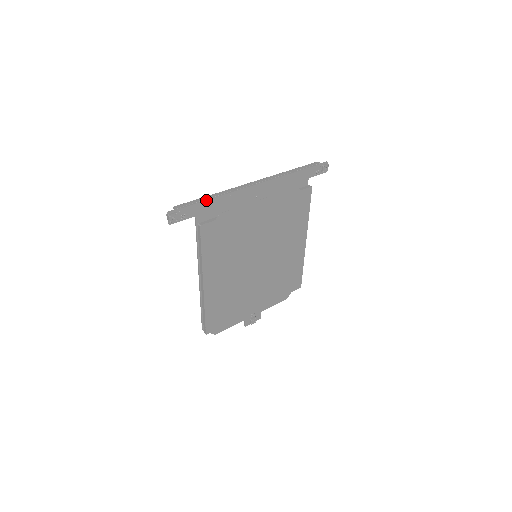
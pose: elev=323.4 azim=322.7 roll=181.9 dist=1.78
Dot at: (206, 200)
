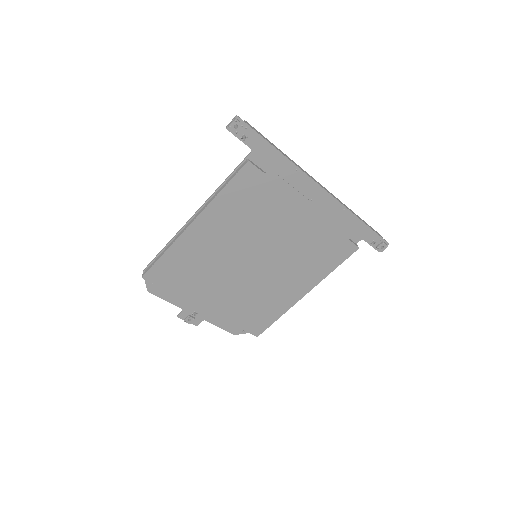
Dot at: (275, 147)
